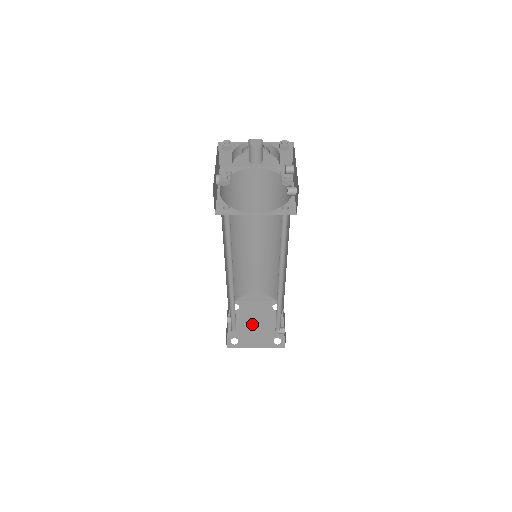
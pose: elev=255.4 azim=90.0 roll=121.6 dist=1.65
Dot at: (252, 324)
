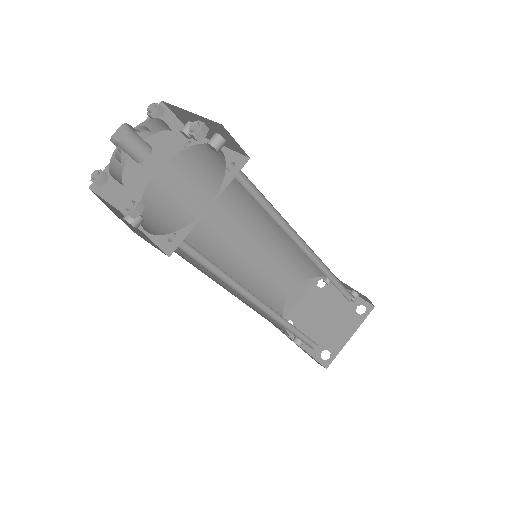
Dot at: (321, 322)
